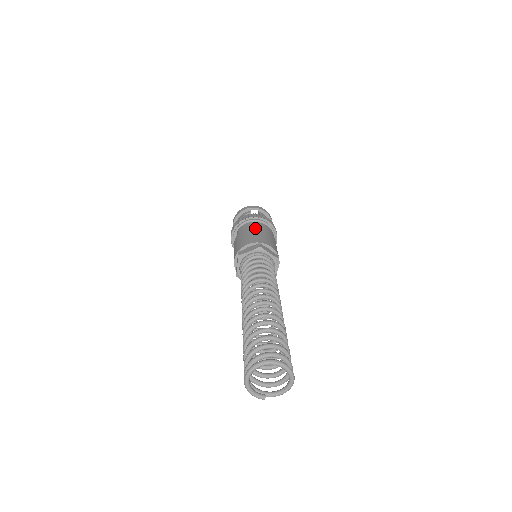
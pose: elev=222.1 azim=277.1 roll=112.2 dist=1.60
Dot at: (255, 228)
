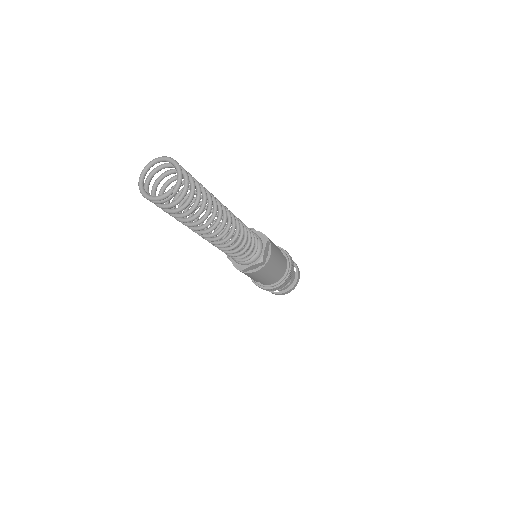
Dot at: occluded
